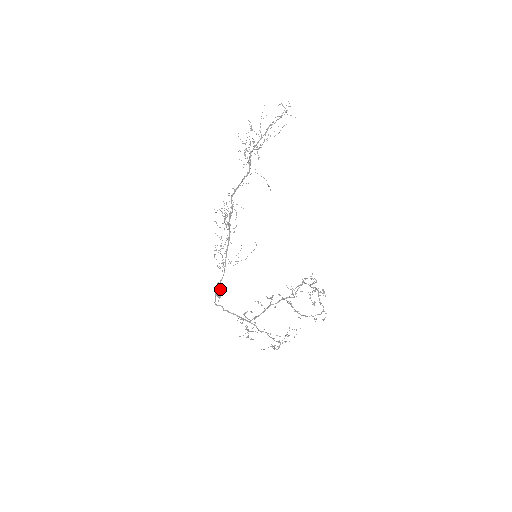
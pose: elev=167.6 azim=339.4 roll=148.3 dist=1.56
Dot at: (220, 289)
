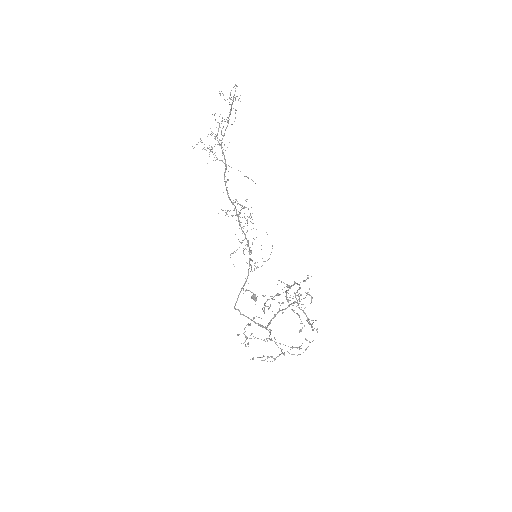
Dot at: (252, 292)
